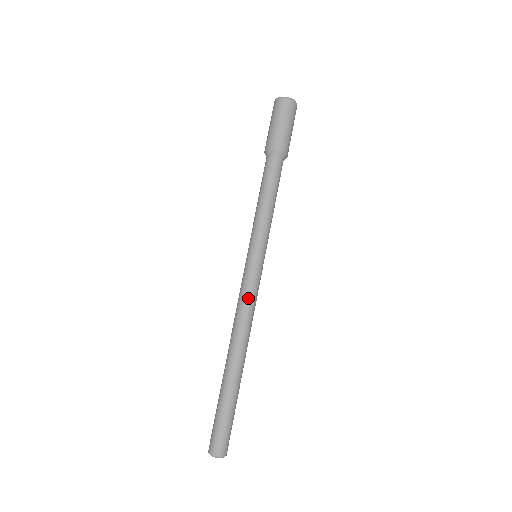
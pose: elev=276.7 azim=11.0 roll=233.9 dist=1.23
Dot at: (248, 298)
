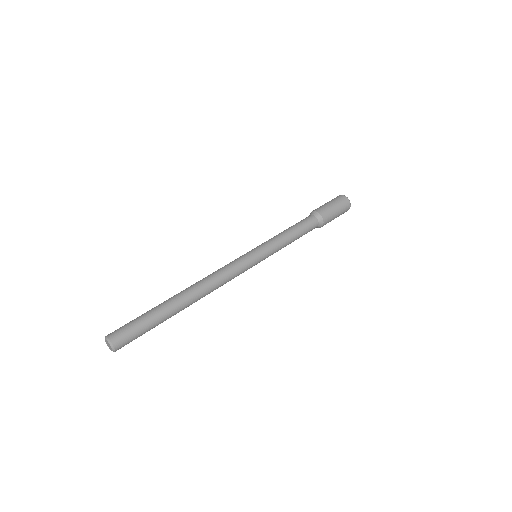
Dot at: (224, 266)
